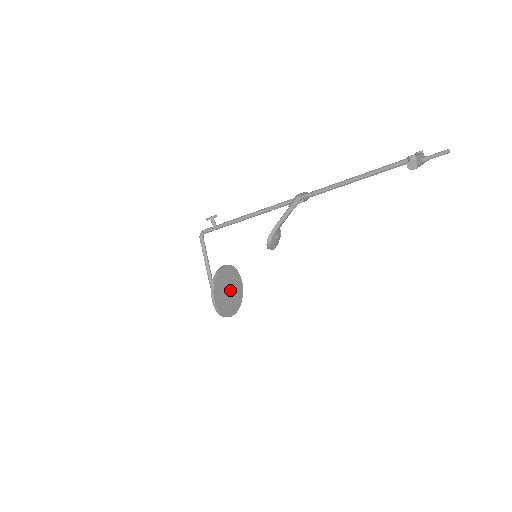
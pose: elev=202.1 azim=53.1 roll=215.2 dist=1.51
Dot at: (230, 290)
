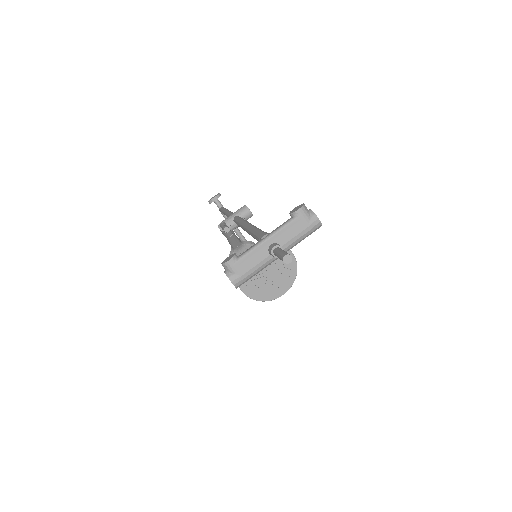
Dot at: (270, 270)
